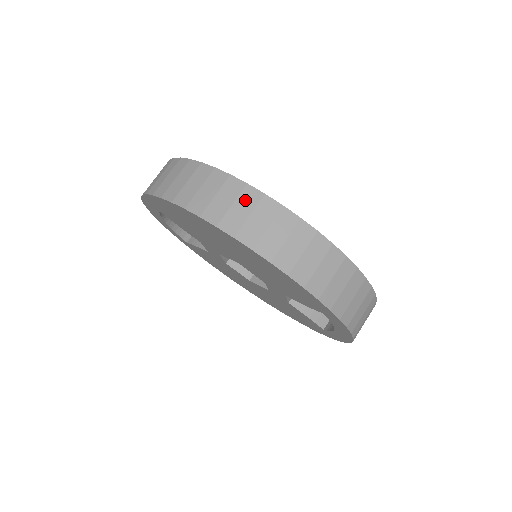
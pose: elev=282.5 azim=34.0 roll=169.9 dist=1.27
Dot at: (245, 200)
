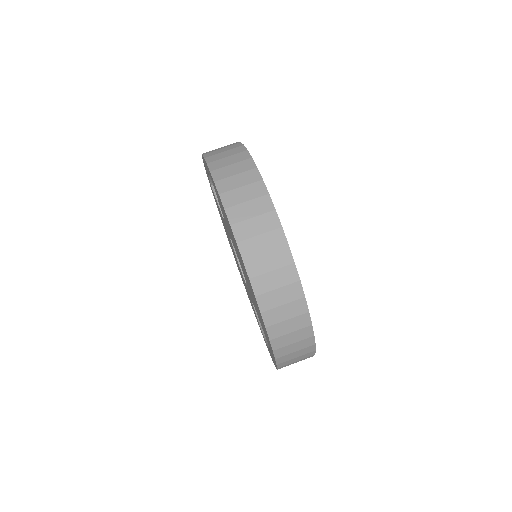
Dot at: (284, 274)
